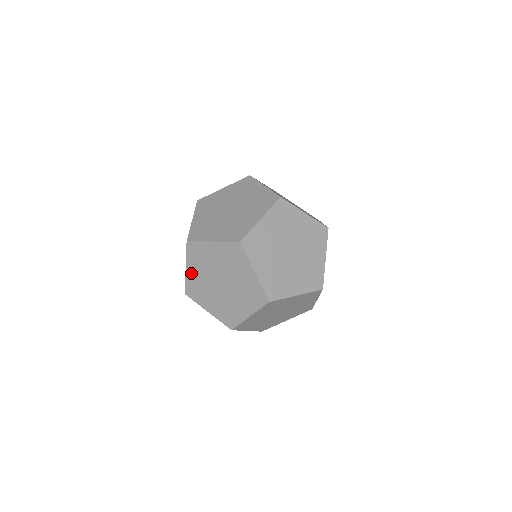
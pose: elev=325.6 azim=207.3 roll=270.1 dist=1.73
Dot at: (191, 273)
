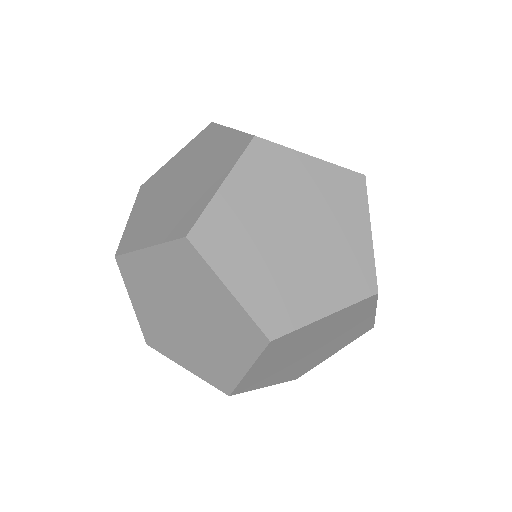
Dot at: (257, 370)
